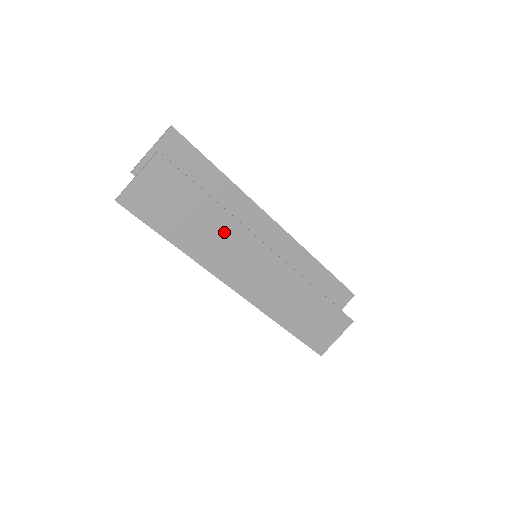
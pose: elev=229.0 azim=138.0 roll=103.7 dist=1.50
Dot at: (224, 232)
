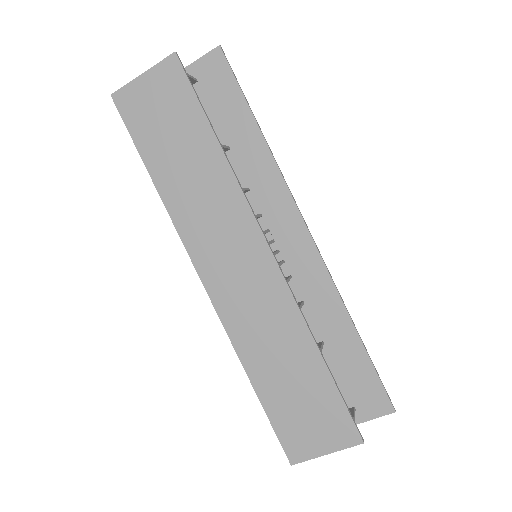
Dot at: (216, 192)
